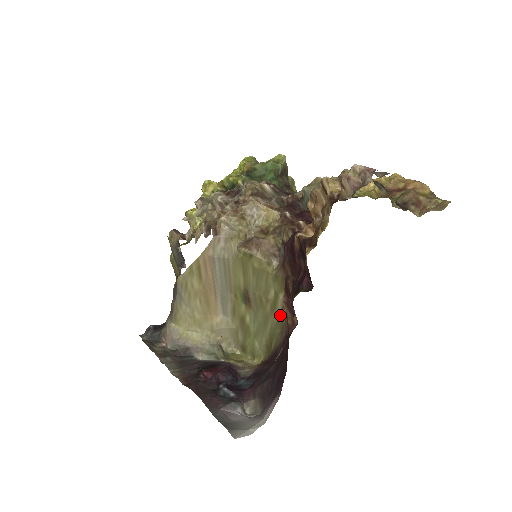
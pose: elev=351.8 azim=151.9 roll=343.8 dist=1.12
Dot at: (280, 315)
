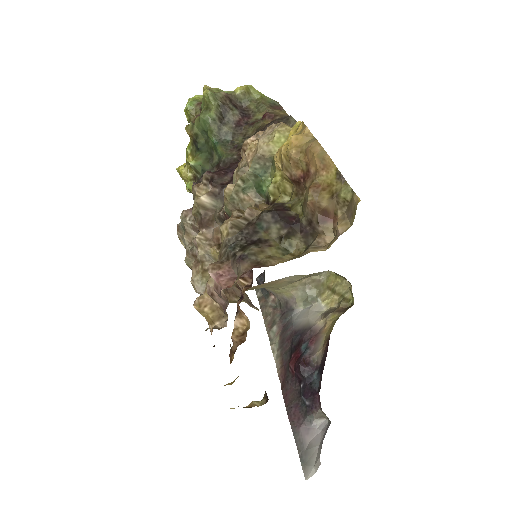
Dot at: occluded
